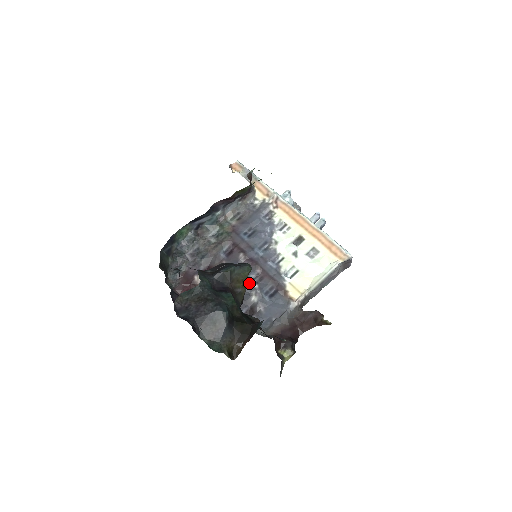
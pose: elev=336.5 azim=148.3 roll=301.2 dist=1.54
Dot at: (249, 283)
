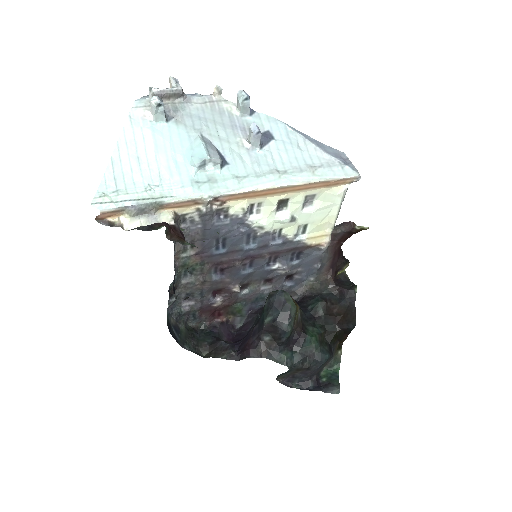
Dot at: (268, 269)
